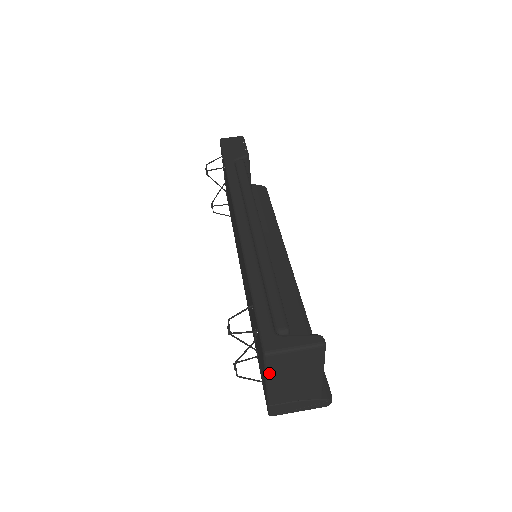
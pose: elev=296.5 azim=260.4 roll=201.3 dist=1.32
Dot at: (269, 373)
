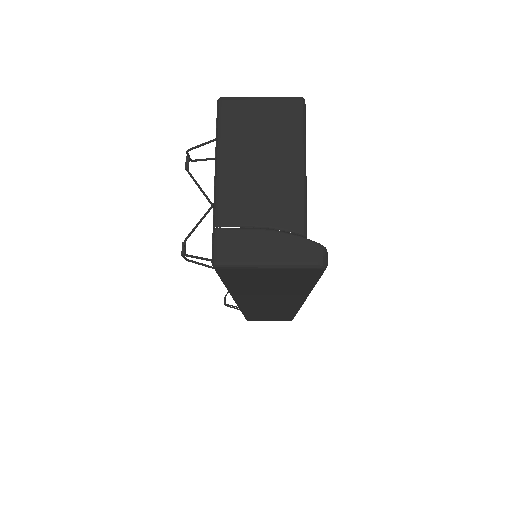
Dot at: (221, 138)
